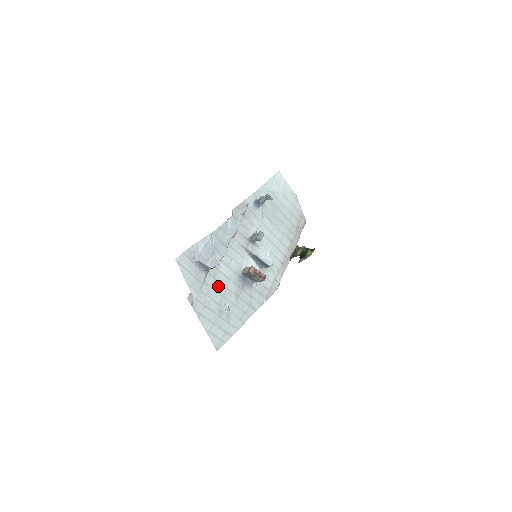
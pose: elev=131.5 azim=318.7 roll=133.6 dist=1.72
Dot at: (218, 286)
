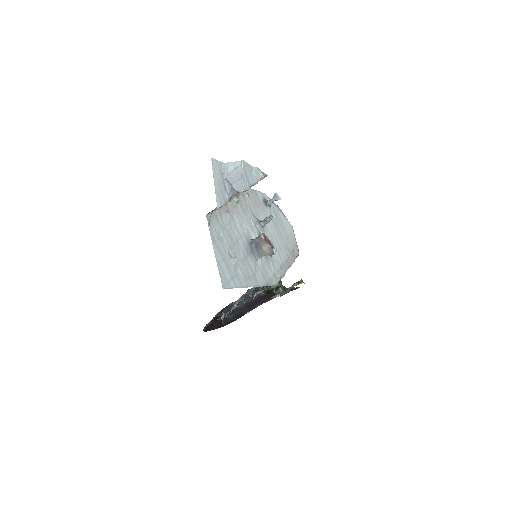
Dot at: (231, 232)
